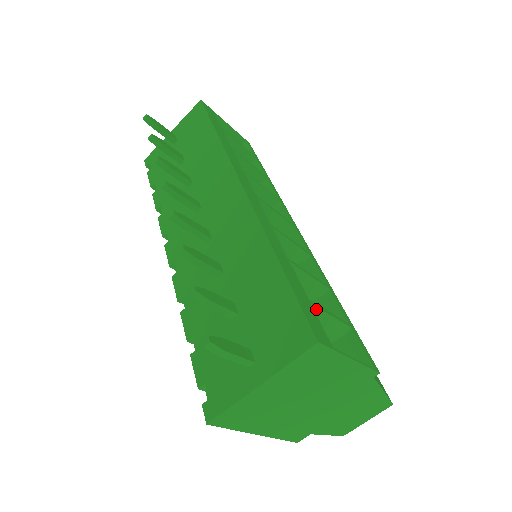
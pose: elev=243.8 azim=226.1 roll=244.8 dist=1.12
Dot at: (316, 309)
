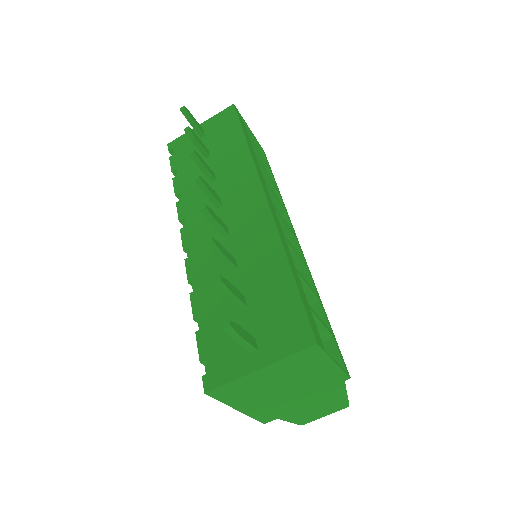
Dot at: (313, 315)
